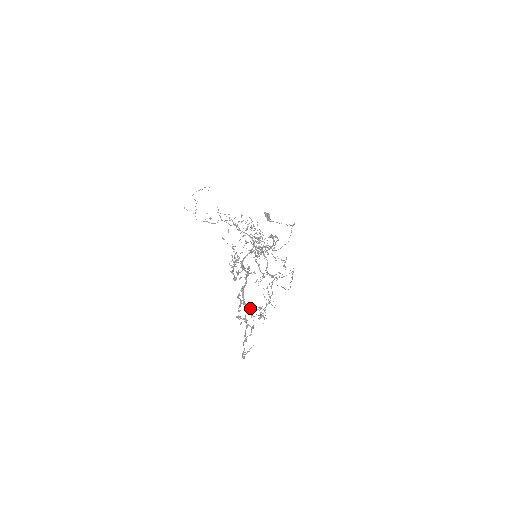
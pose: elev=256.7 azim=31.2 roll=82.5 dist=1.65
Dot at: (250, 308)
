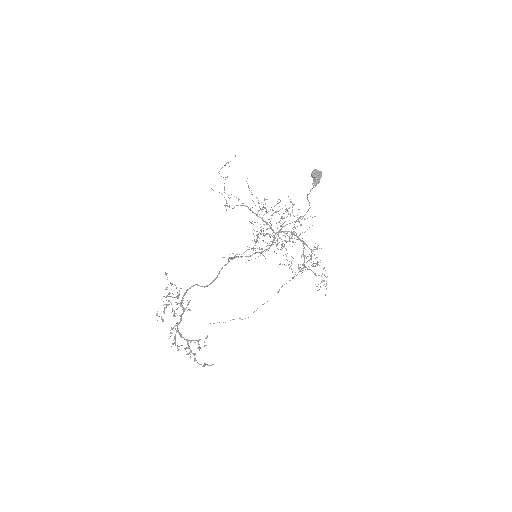
Dot at: (188, 340)
